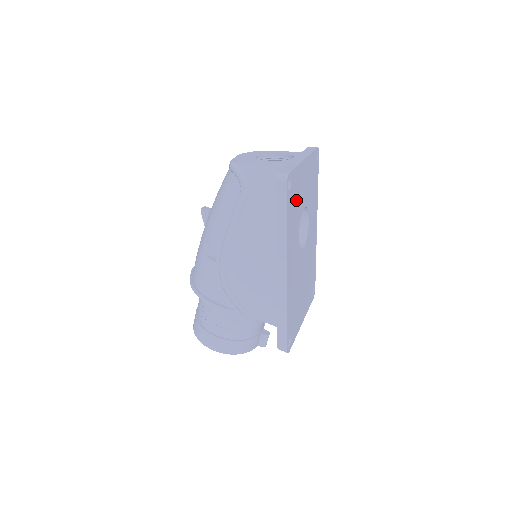
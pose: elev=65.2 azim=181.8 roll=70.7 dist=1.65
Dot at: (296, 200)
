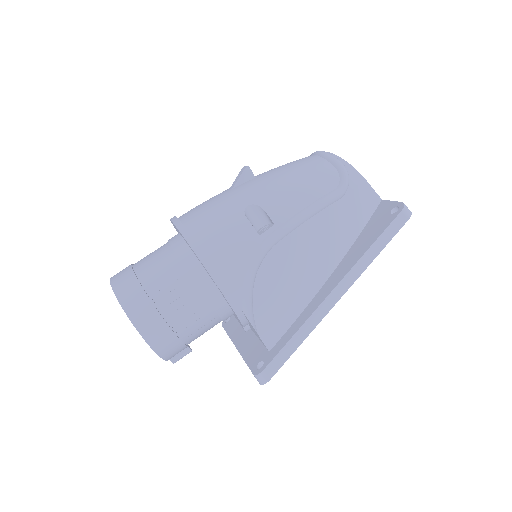
Dot at: occluded
